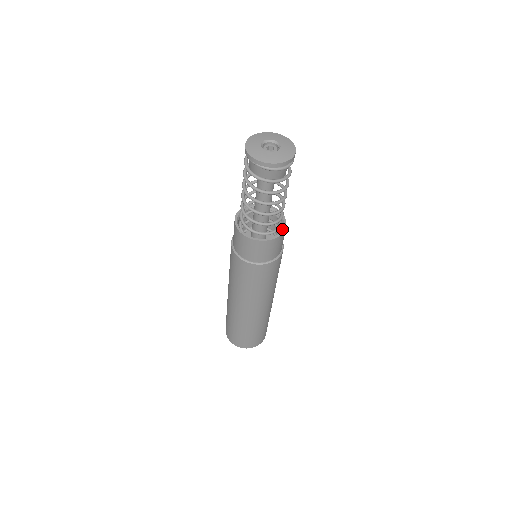
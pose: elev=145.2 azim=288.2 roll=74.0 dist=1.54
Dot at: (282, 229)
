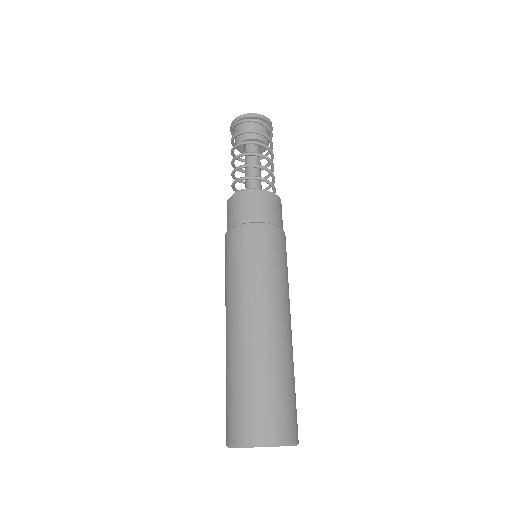
Dot at: (274, 195)
